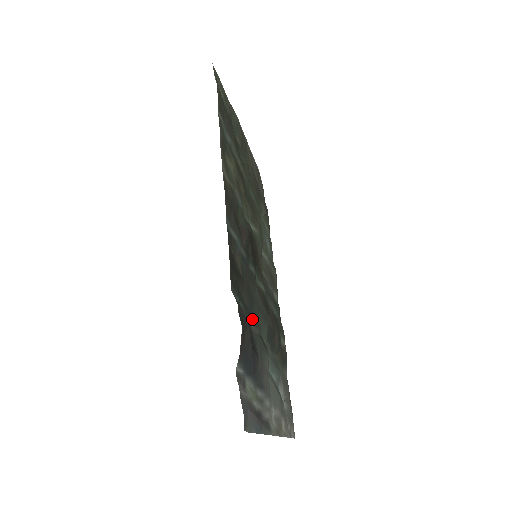
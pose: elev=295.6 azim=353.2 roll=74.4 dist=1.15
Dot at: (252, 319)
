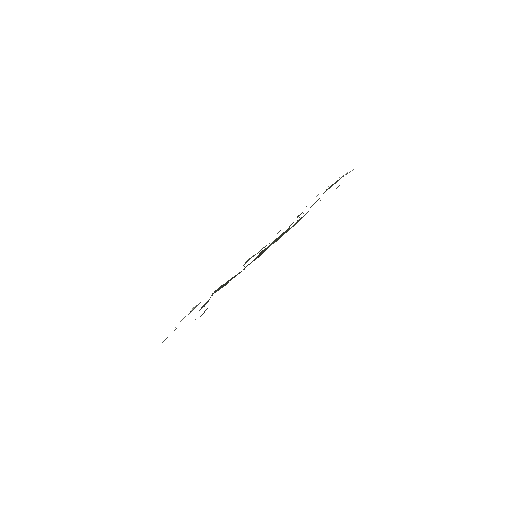
Dot at: occluded
